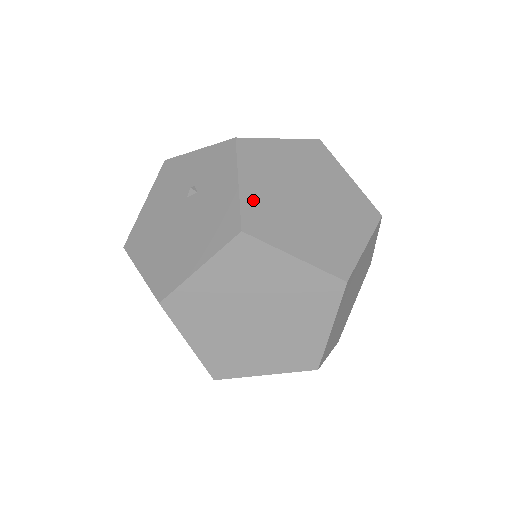
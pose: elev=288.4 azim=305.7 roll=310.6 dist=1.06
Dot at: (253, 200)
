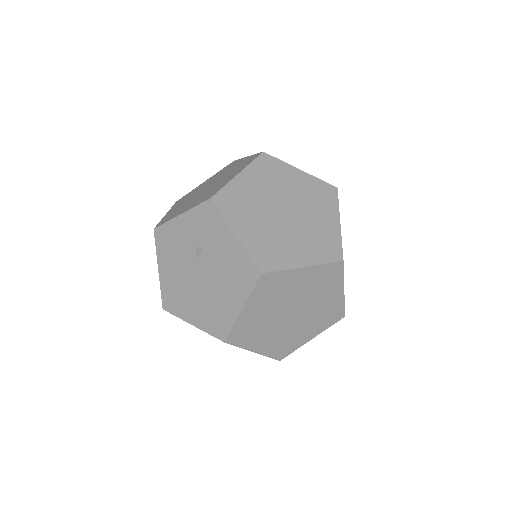
Dot at: (253, 243)
